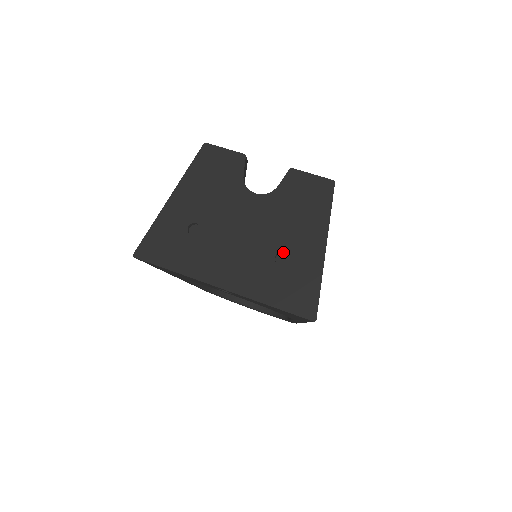
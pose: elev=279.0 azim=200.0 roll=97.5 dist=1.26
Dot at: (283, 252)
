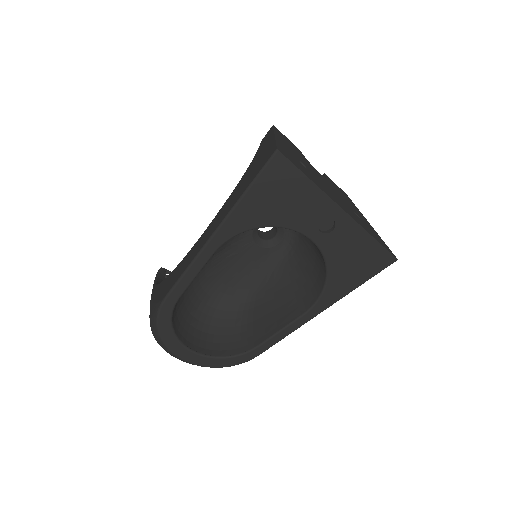
Dot at: (355, 212)
